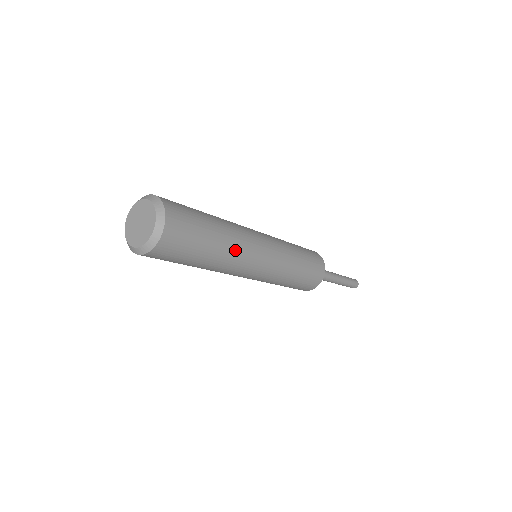
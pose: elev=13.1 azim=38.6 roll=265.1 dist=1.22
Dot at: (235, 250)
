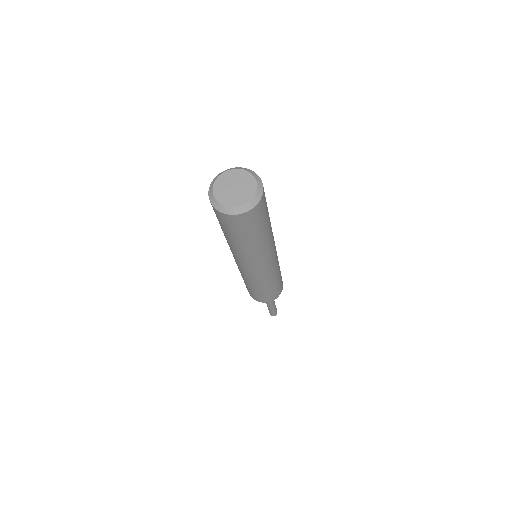
Dot at: (265, 247)
